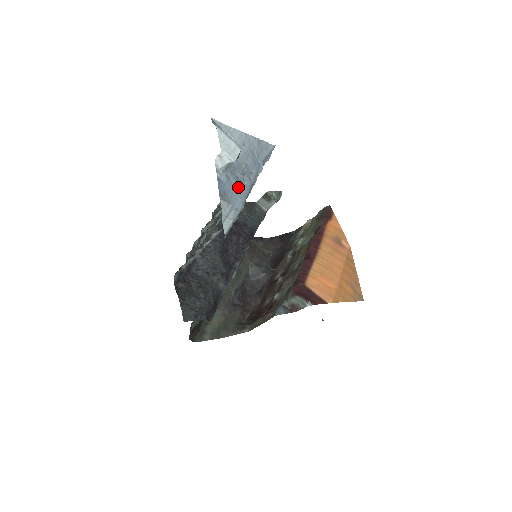
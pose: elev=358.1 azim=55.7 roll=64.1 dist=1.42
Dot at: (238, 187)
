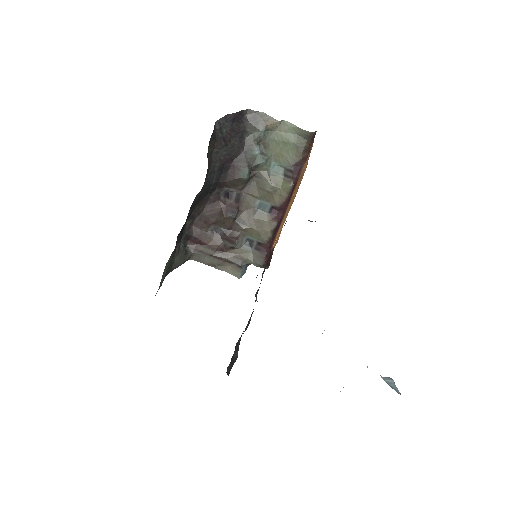
Dot at: occluded
